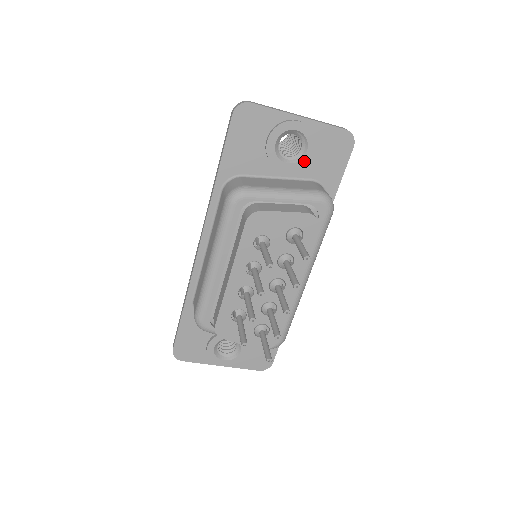
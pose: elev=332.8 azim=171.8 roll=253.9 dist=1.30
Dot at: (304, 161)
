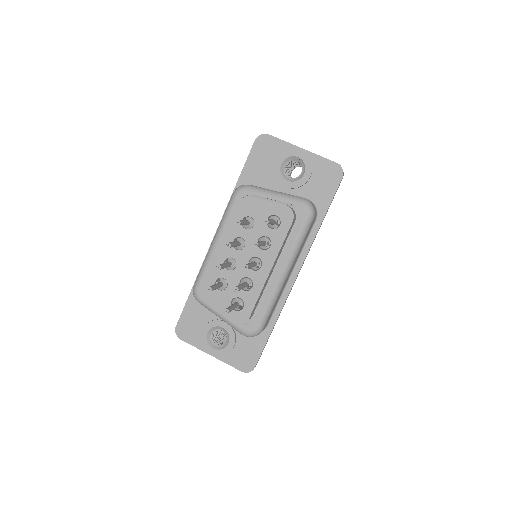
Dot at: (301, 181)
